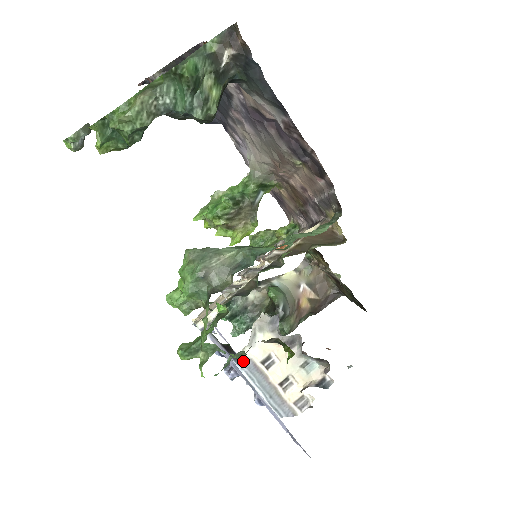
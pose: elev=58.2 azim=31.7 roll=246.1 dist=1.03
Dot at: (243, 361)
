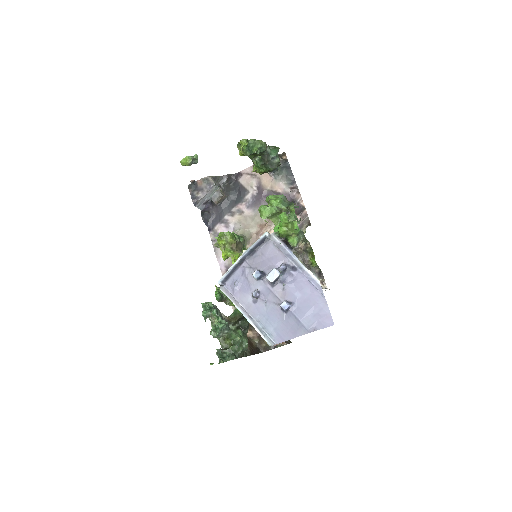
Dot at: (292, 253)
